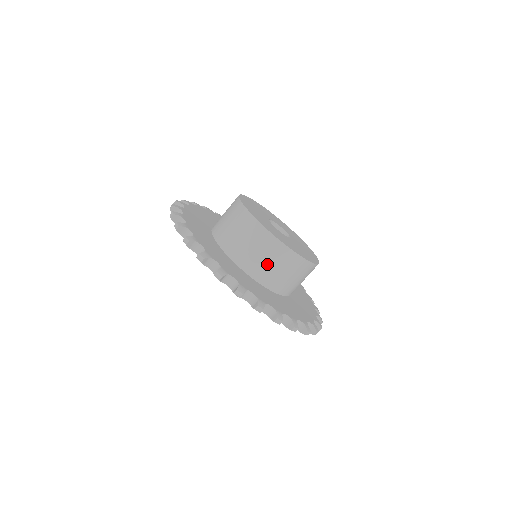
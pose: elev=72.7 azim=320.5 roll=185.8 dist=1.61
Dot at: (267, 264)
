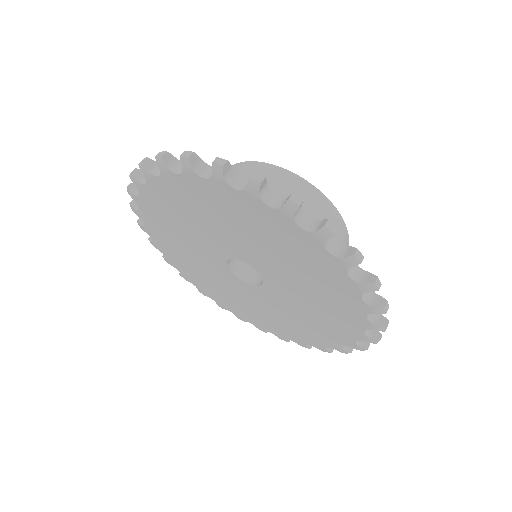
Dot at: occluded
